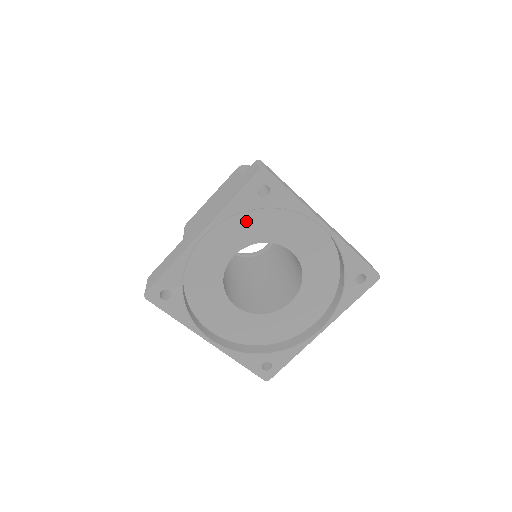
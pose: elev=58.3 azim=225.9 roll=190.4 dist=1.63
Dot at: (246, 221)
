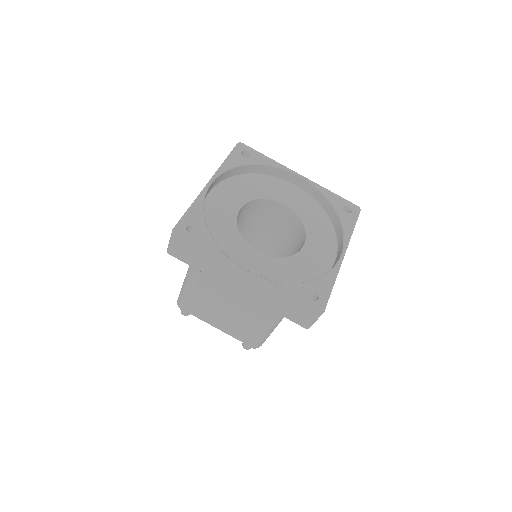
Dot at: (240, 185)
